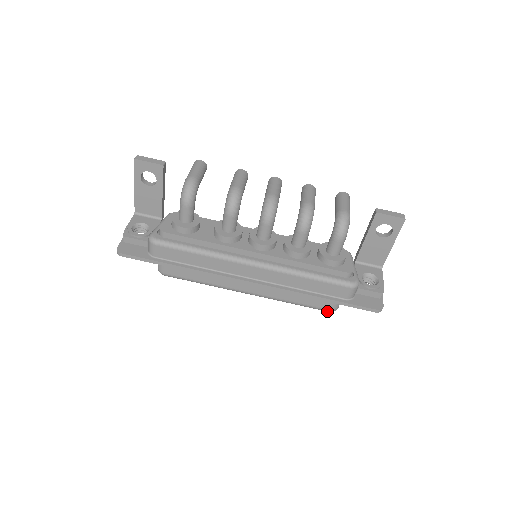
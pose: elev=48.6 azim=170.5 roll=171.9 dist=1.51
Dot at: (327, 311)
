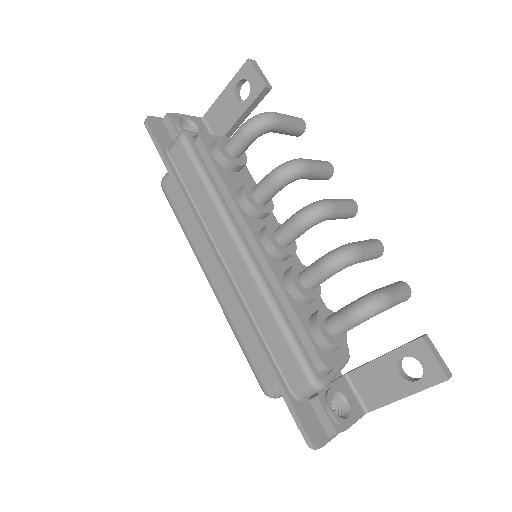
Dot at: (262, 388)
